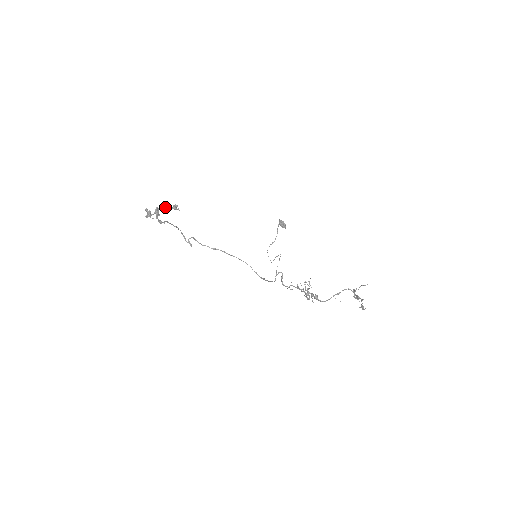
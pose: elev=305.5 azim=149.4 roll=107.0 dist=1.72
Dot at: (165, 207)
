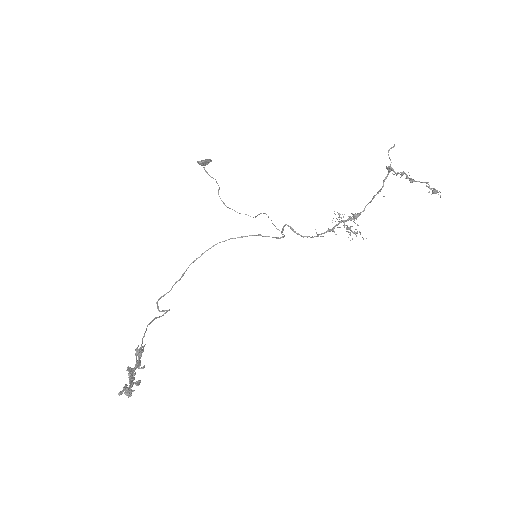
Dot at: occluded
